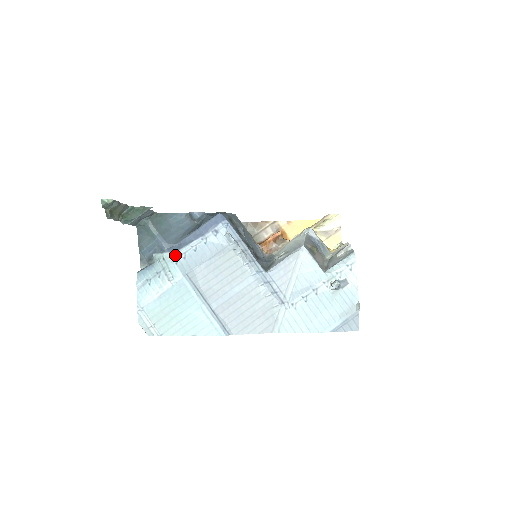
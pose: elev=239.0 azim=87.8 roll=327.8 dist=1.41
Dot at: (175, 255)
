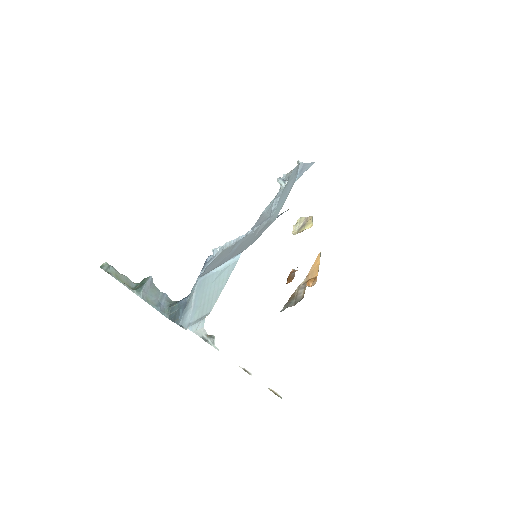
Dot at: occluded
